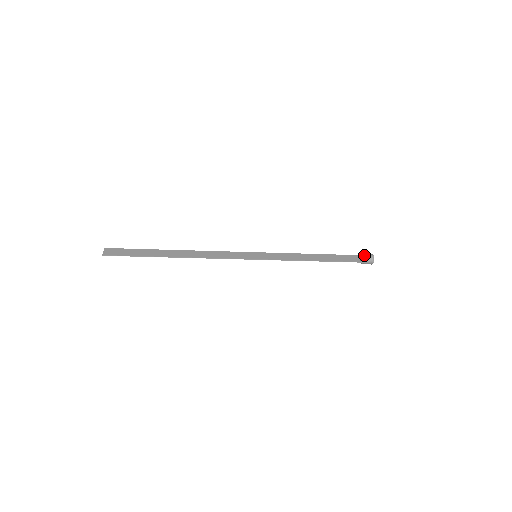
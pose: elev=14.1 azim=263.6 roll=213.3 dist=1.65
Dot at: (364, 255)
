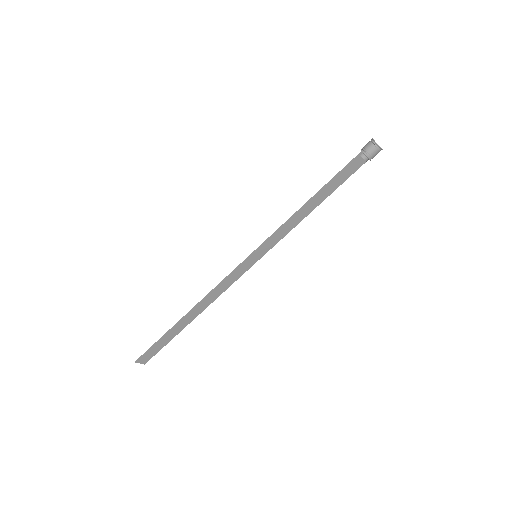
Dot at: occluded
